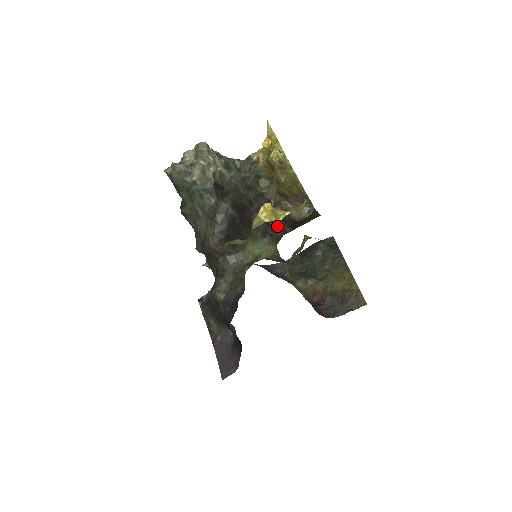
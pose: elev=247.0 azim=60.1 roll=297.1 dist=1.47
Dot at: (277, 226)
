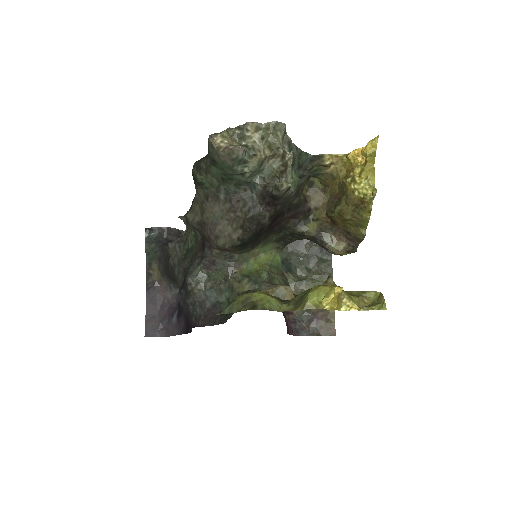
Dot at: (299, 238)
